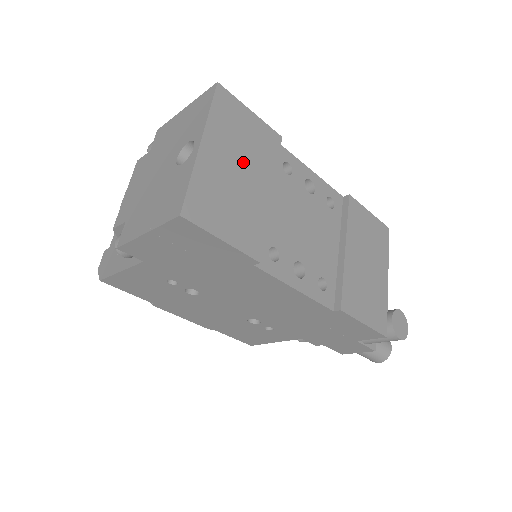
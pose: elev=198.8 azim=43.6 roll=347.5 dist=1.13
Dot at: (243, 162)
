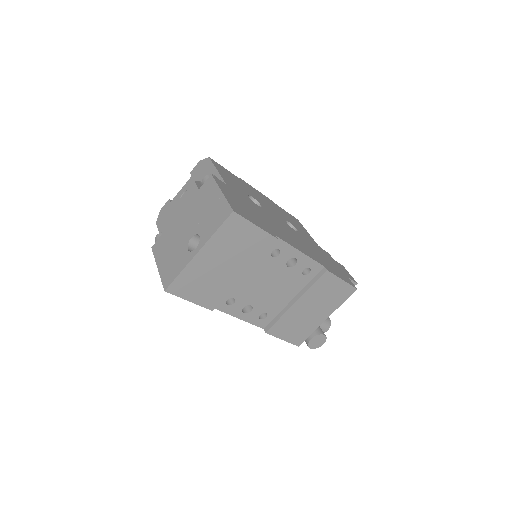
Dot at: (229, 259)
